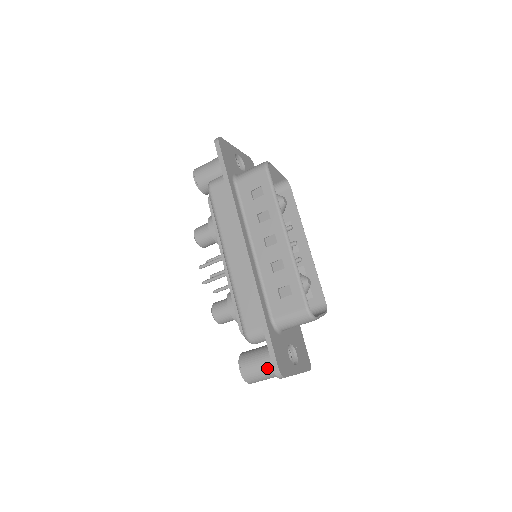
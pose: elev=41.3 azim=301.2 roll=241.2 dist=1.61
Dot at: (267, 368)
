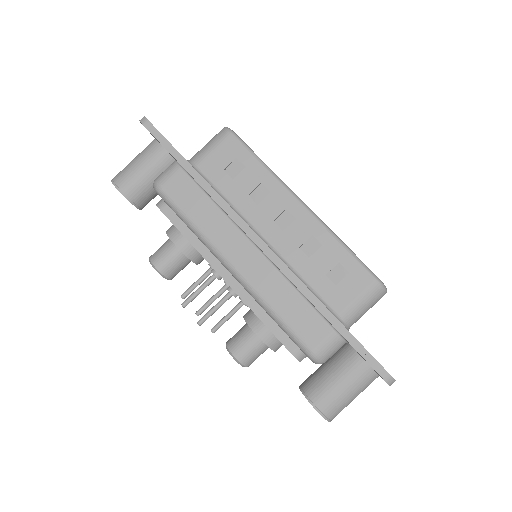
Dot at: (352, 386)
